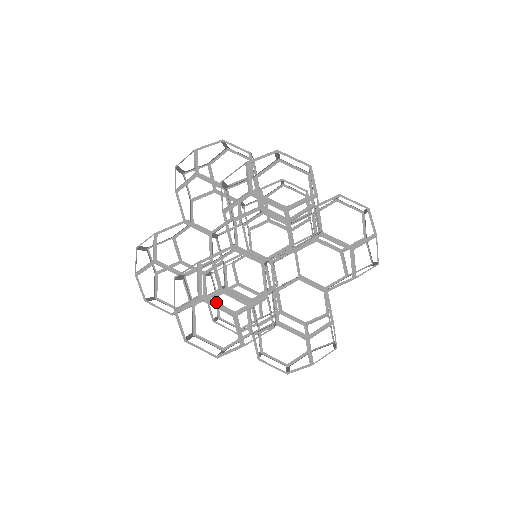
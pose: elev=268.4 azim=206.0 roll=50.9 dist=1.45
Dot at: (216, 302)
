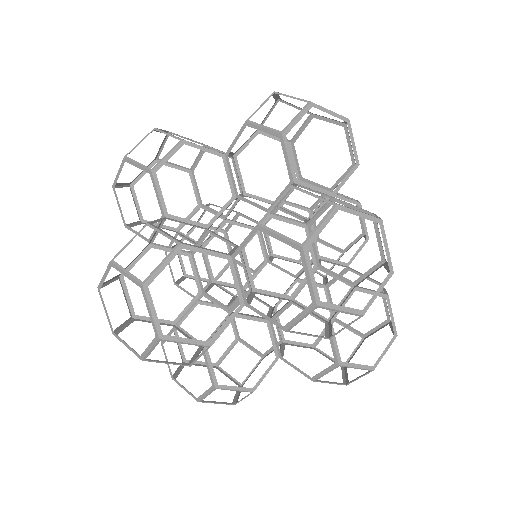
Dot at: (355, 210)
